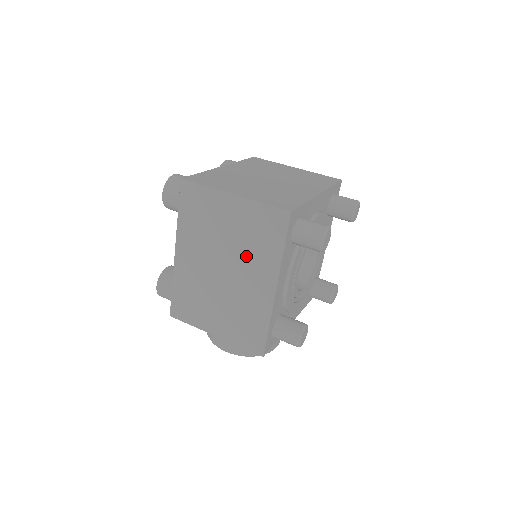
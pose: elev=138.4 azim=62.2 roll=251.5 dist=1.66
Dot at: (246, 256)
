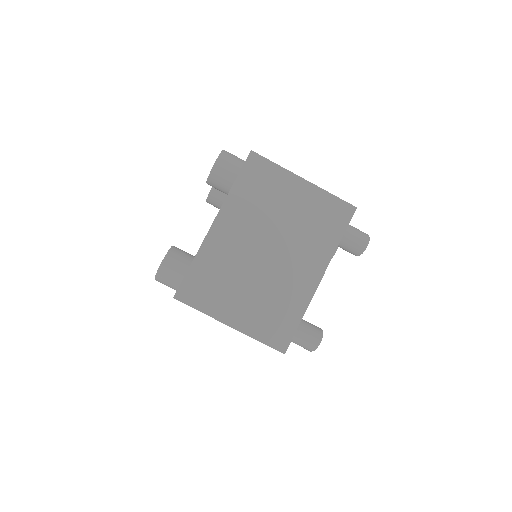
Dot at: occluded
